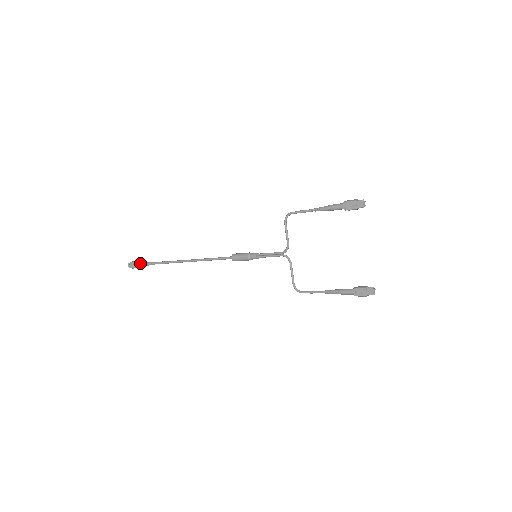
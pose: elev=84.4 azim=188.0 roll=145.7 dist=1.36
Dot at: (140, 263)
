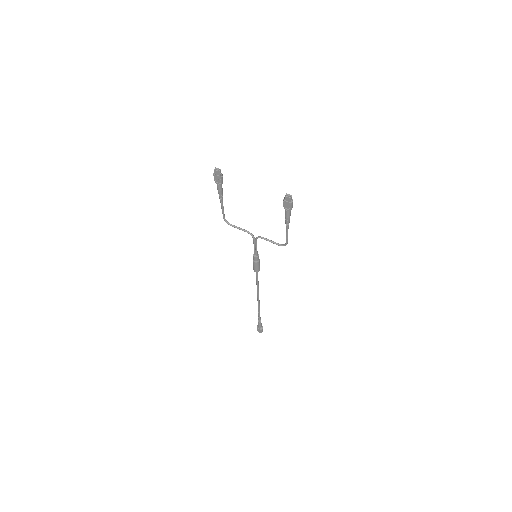
Dot at: (258, 325)
